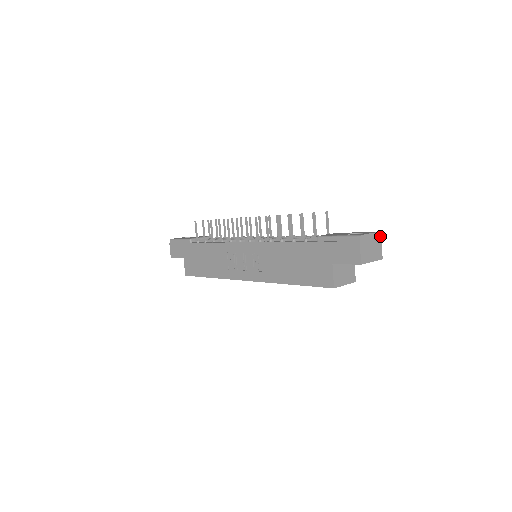
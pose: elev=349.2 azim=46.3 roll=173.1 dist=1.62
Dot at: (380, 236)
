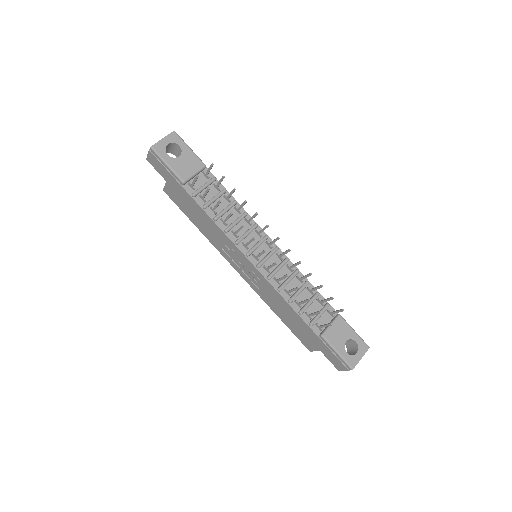
Dot at: (368, 348)
